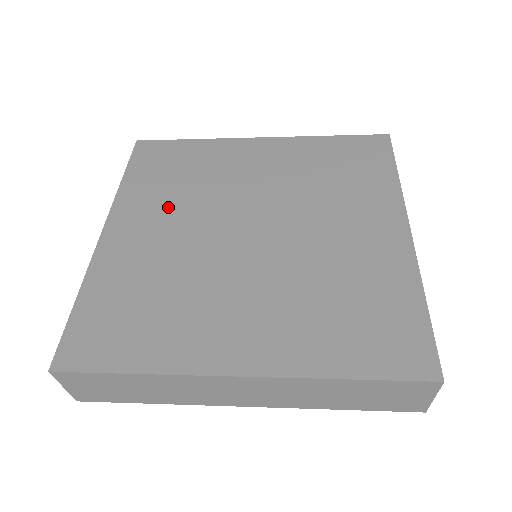
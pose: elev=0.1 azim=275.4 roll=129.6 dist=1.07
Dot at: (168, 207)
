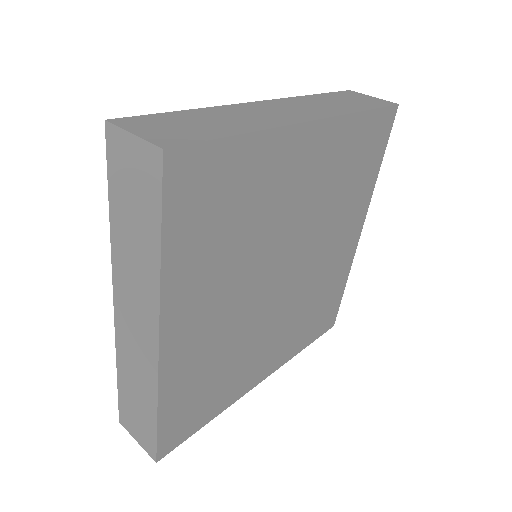
Dot at: (222, 278)
